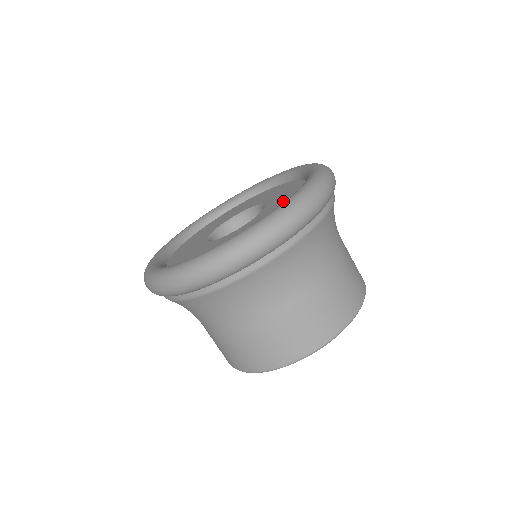
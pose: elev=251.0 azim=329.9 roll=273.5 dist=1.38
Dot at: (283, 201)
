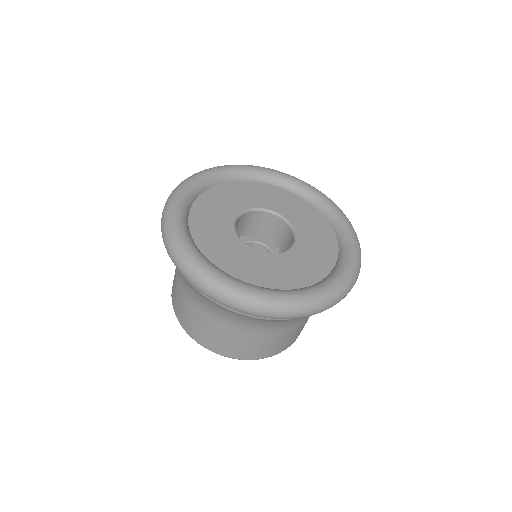
Dot at: (308, 264)
